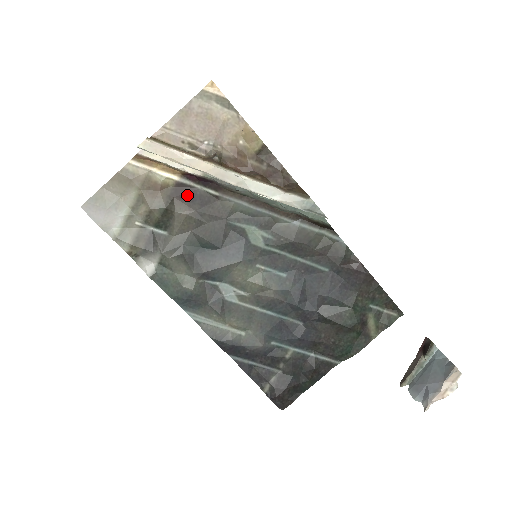
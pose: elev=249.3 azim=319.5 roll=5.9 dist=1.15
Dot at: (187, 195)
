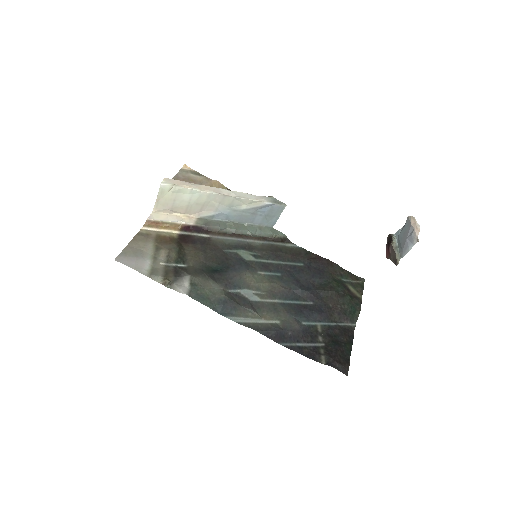
Dot at: (189, 240)
